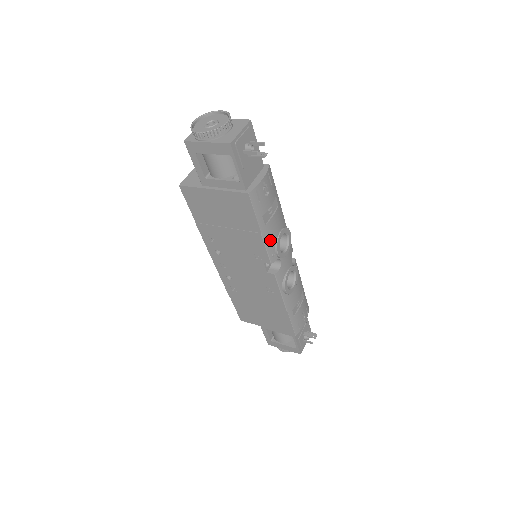
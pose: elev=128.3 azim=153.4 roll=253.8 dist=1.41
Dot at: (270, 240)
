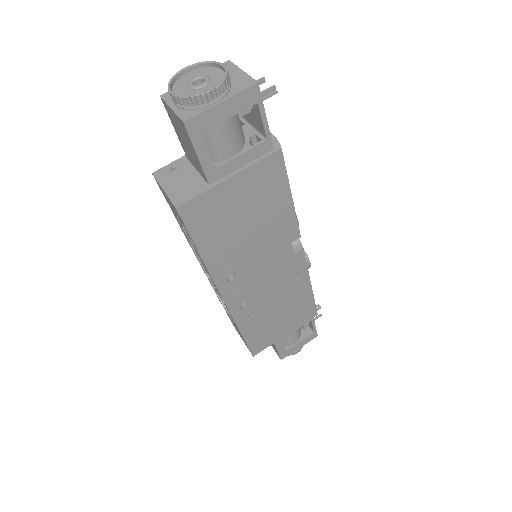
Dot at: occluded
